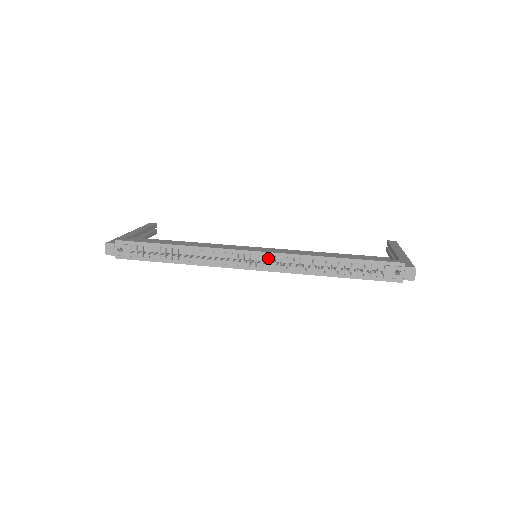
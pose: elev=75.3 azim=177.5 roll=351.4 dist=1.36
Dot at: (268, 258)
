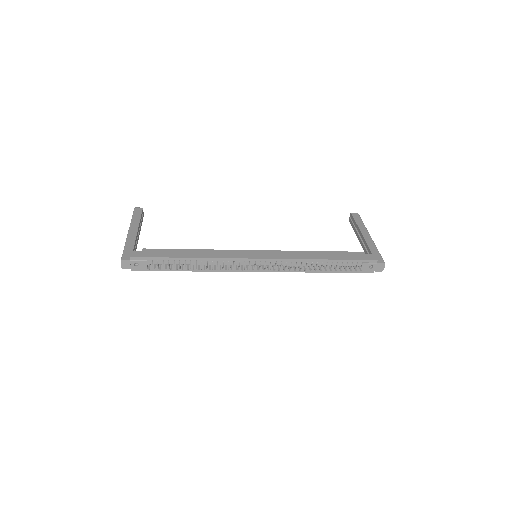
Dot at: (270, 263)
